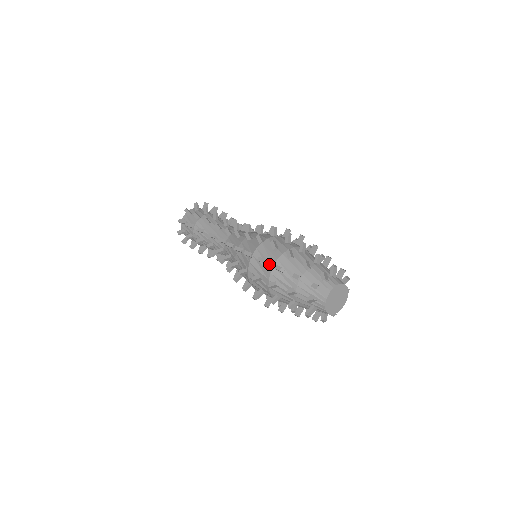
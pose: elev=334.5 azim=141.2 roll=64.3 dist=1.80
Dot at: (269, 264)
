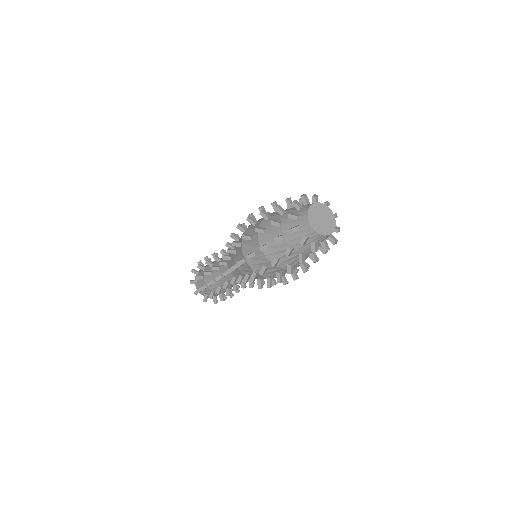
Dot at: (258, 223)
